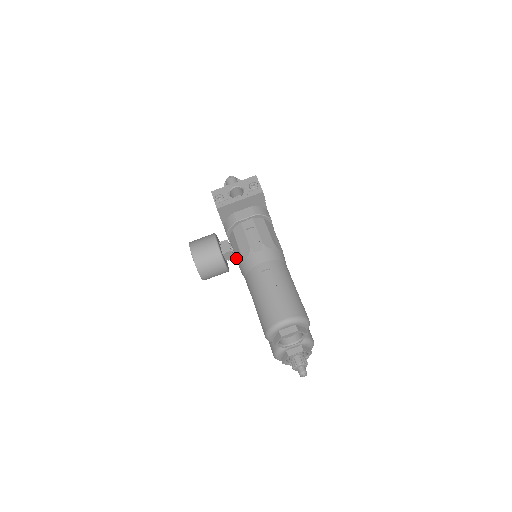
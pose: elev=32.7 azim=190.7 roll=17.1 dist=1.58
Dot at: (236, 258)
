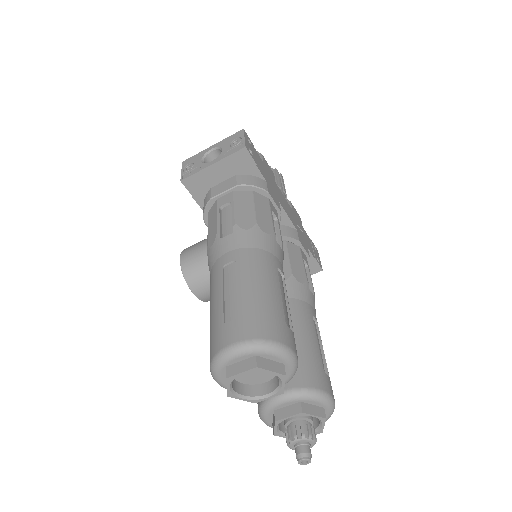
Dot at: occluded
